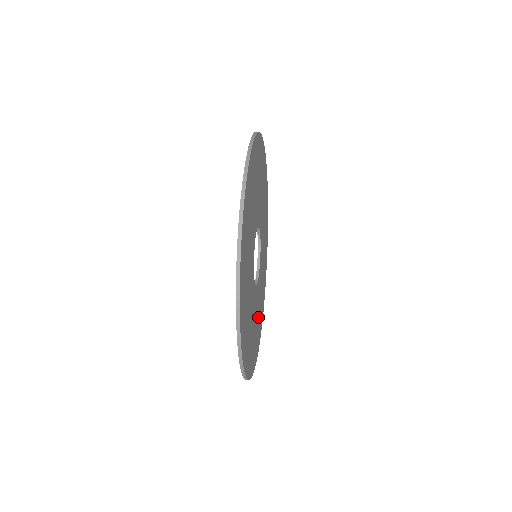
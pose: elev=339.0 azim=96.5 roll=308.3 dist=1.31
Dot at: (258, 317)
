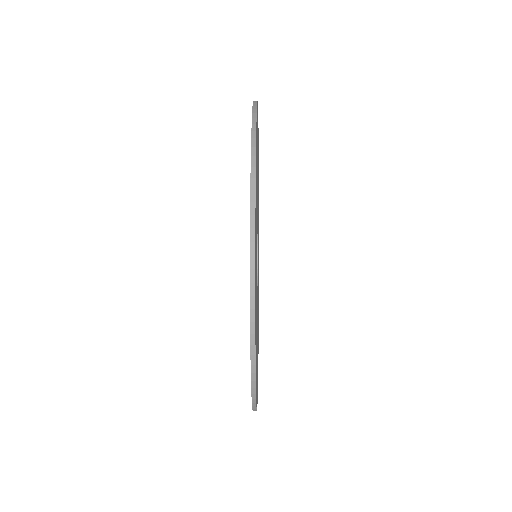
Dot at: occluded
